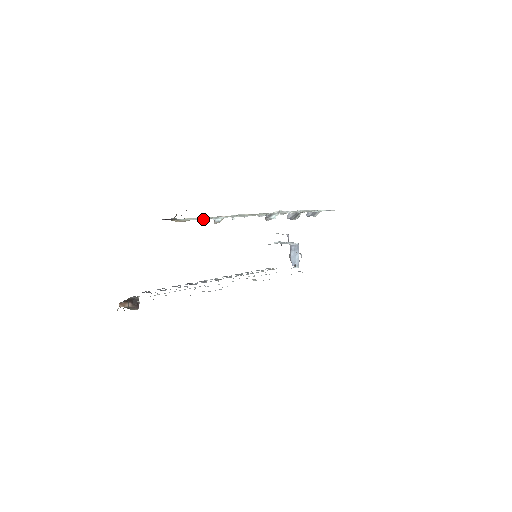
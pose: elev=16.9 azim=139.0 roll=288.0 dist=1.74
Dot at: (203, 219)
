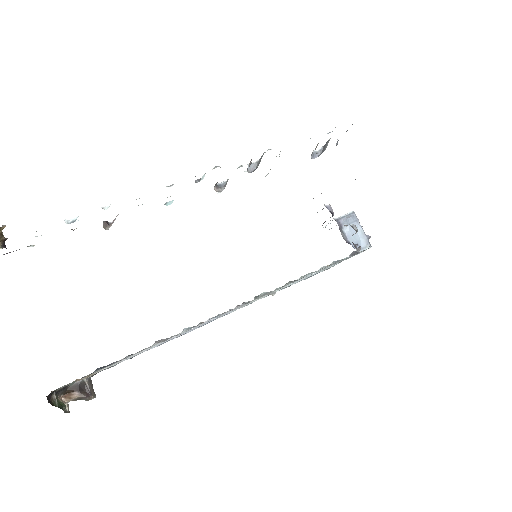
Dot at: occluded
